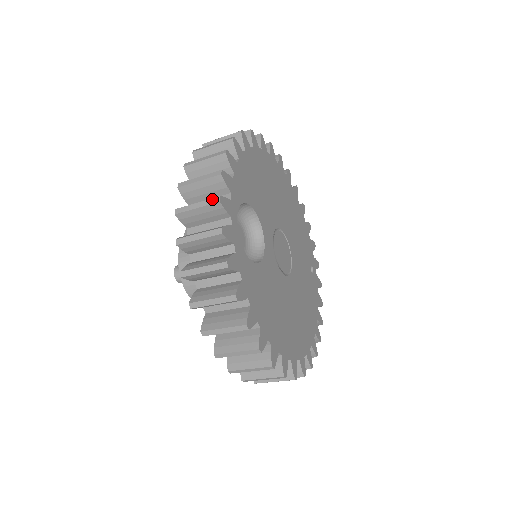
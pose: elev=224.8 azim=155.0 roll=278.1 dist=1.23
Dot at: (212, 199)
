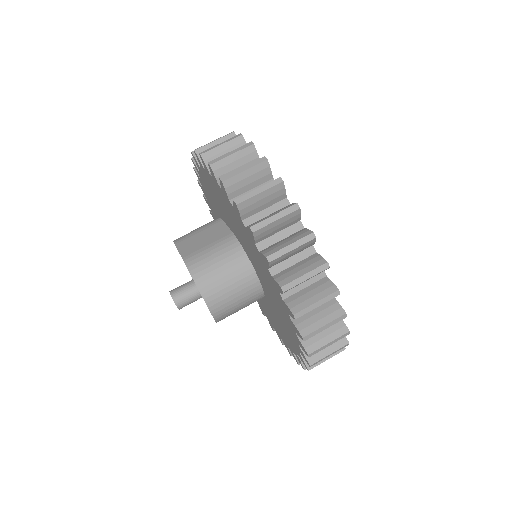
Dot at: (258, 160)
